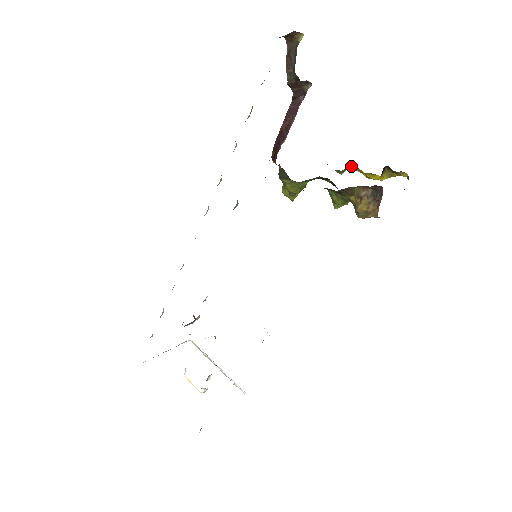
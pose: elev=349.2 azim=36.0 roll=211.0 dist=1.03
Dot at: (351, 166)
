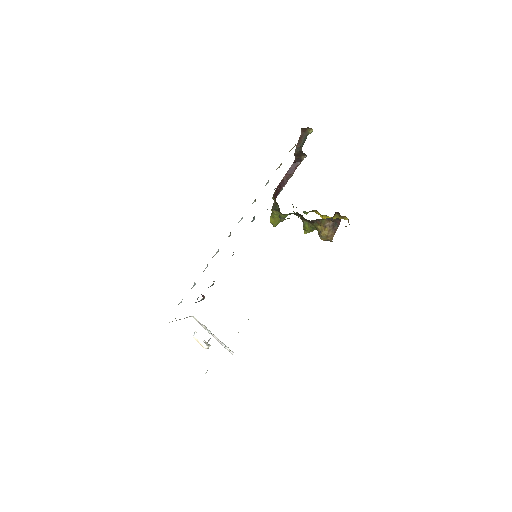
Dot at: (313, 210)
